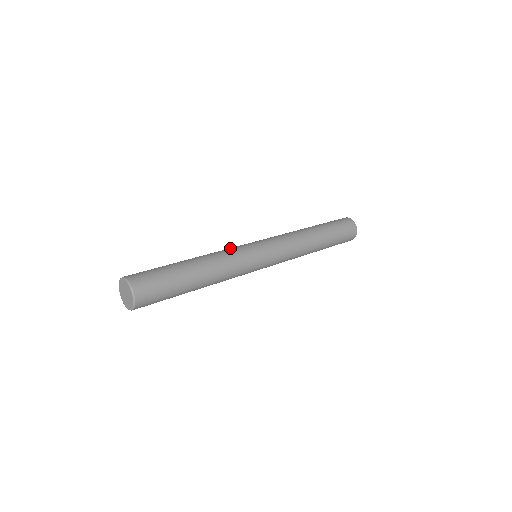
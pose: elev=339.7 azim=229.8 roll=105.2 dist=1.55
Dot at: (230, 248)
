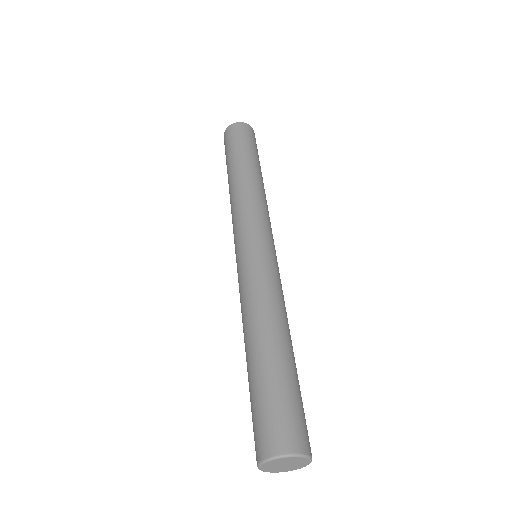
Dot at: (263, 277)
